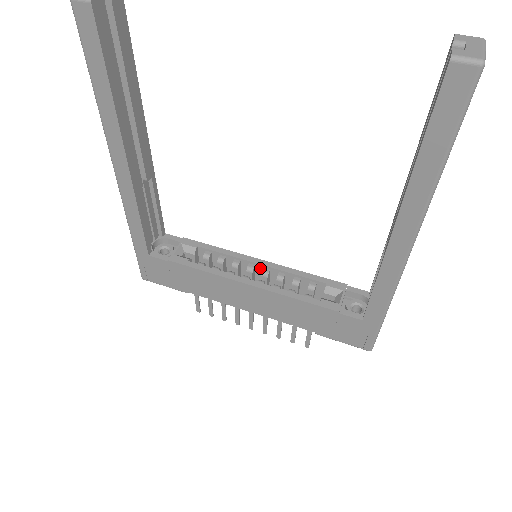
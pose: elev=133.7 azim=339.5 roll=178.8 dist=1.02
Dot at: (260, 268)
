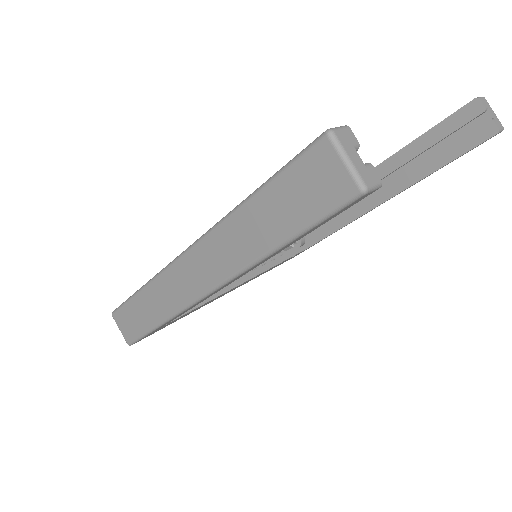
Dot at: occluded
